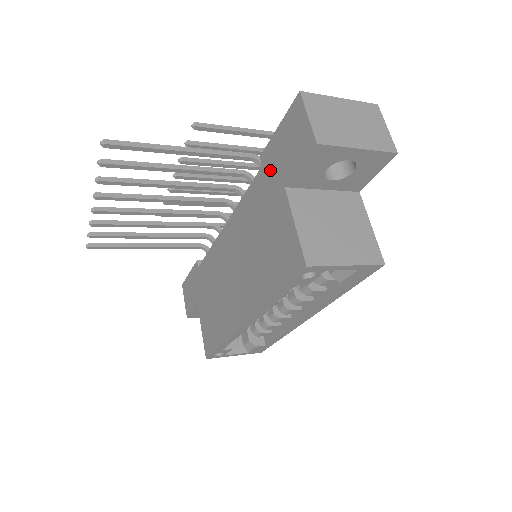
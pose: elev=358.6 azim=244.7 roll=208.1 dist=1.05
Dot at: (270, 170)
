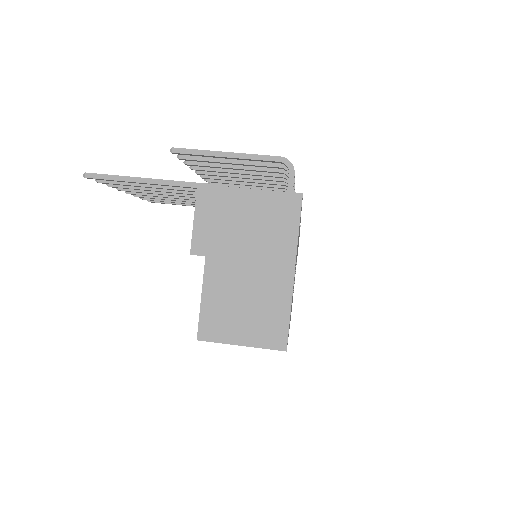
Dot at: occluded
